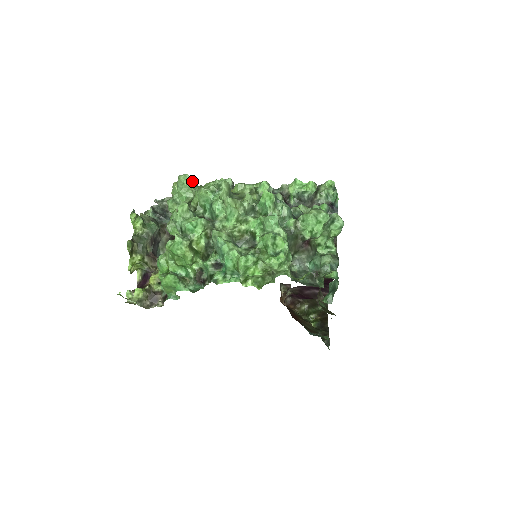
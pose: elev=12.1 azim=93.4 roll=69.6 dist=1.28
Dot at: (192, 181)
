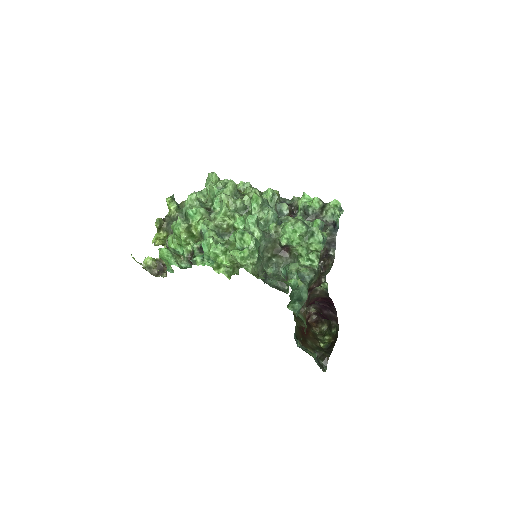
Dot at: (218, 179)
